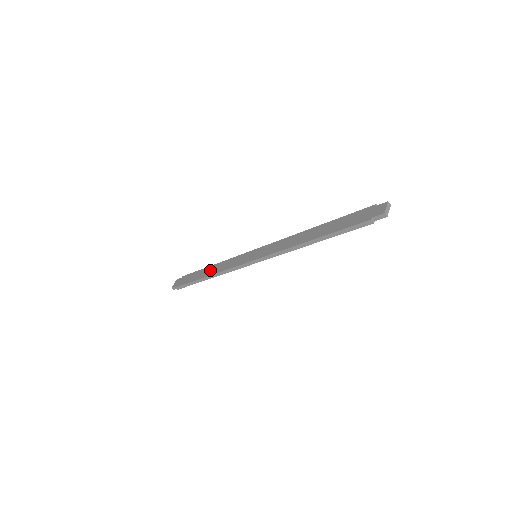
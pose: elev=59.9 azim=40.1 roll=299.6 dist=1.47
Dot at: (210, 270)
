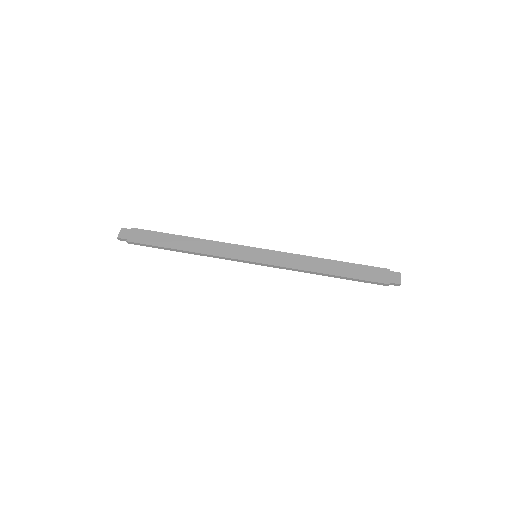
Dot at: (187, 243)
